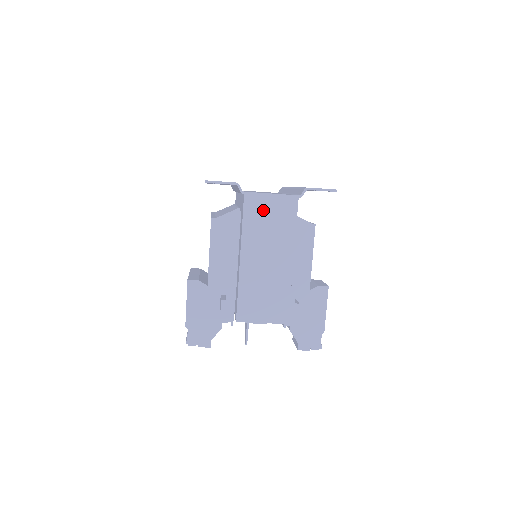
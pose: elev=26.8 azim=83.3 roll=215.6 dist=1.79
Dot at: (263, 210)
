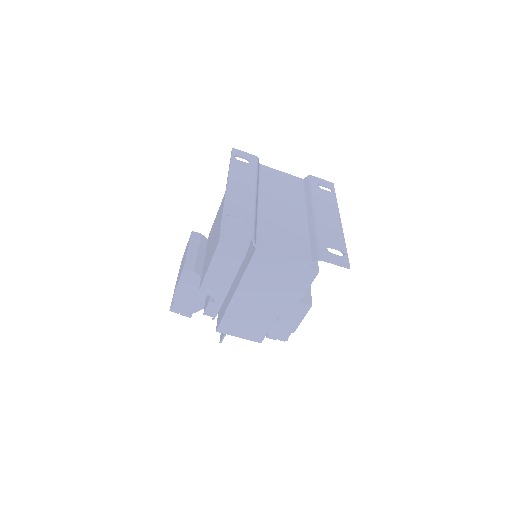
Dot at: (270, 264)
